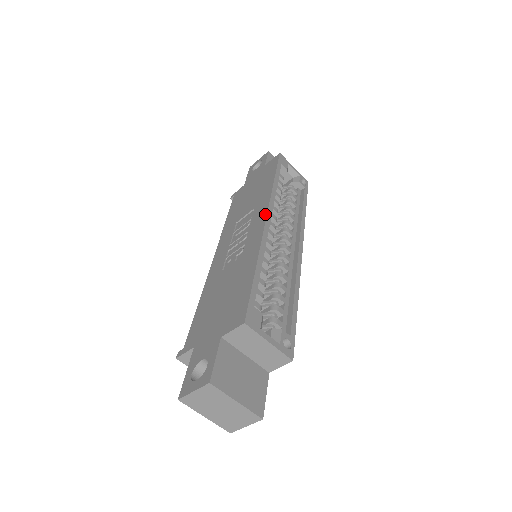
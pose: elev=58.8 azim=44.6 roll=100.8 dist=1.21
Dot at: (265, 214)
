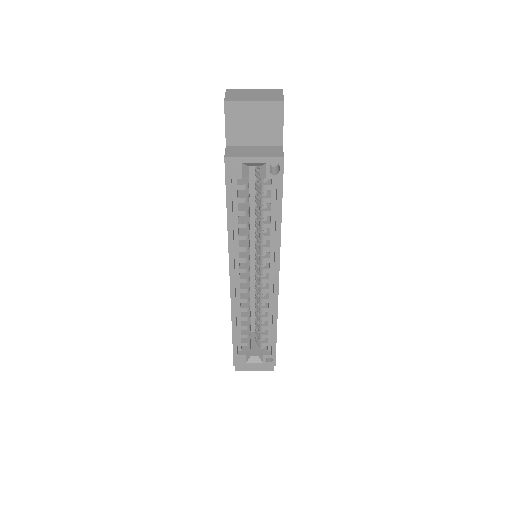
Dot at: (229, 274)
